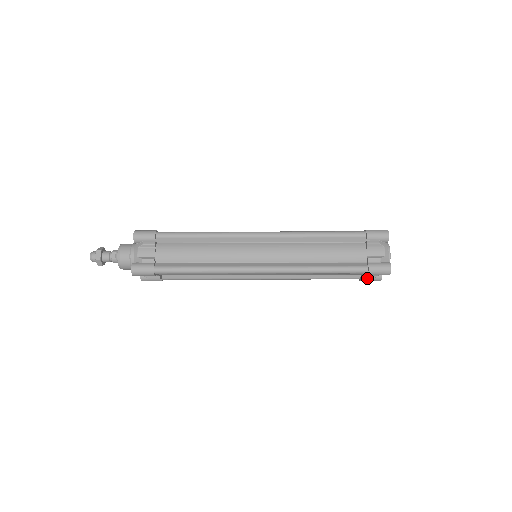
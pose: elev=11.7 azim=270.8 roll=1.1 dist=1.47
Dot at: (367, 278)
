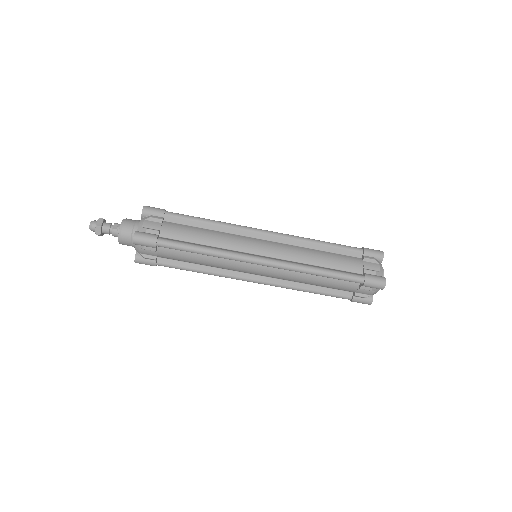
Dot at: (359, 298)
